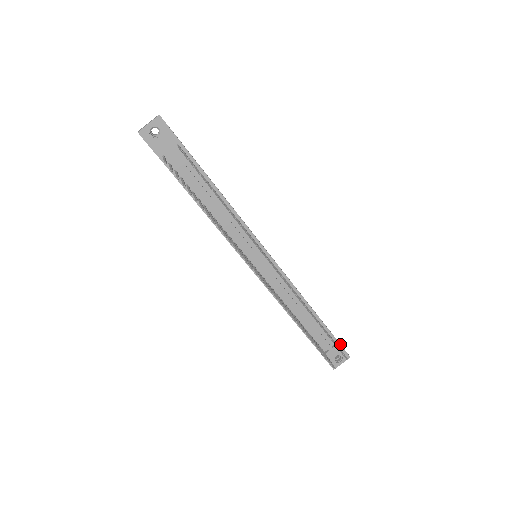
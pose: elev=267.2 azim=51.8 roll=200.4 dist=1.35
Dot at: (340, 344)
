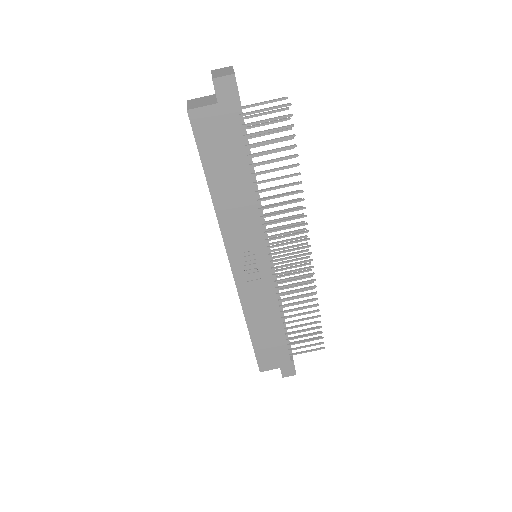
Dot at: occluded
